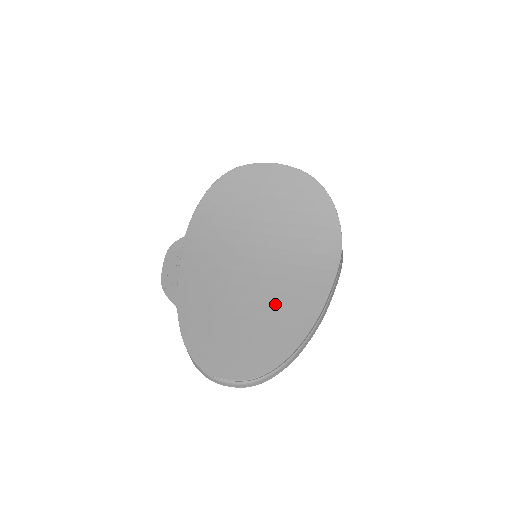
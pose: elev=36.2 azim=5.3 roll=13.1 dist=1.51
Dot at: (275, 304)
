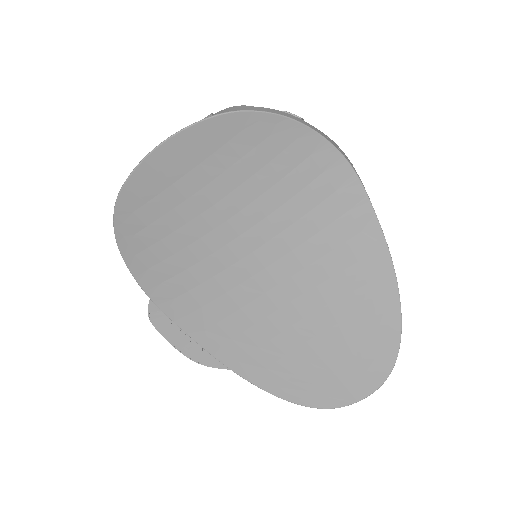
Dot at: (337, 296)
